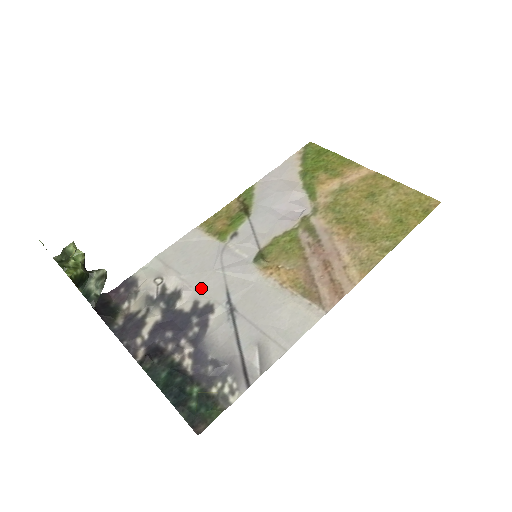
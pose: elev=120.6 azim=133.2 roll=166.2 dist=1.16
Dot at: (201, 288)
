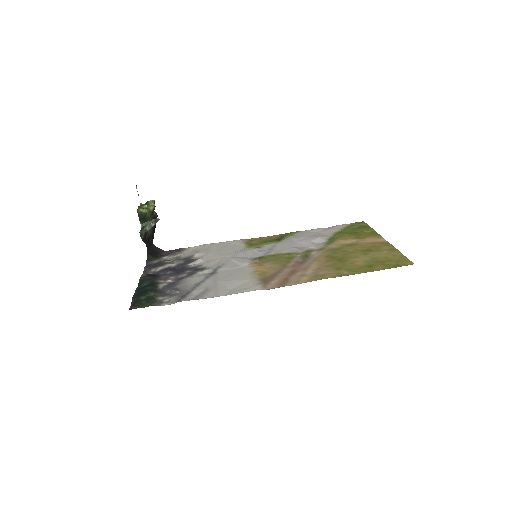
Dot at: (210, 261)
